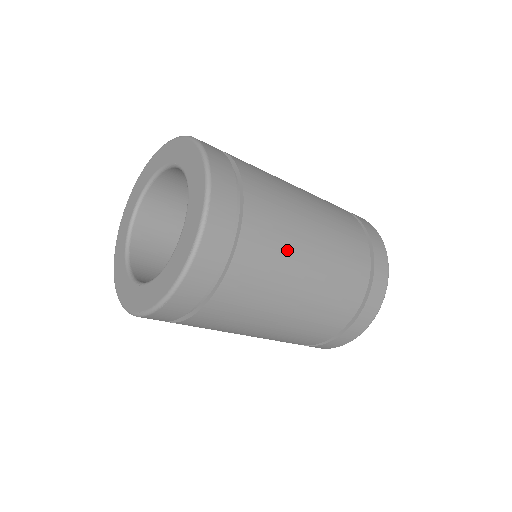
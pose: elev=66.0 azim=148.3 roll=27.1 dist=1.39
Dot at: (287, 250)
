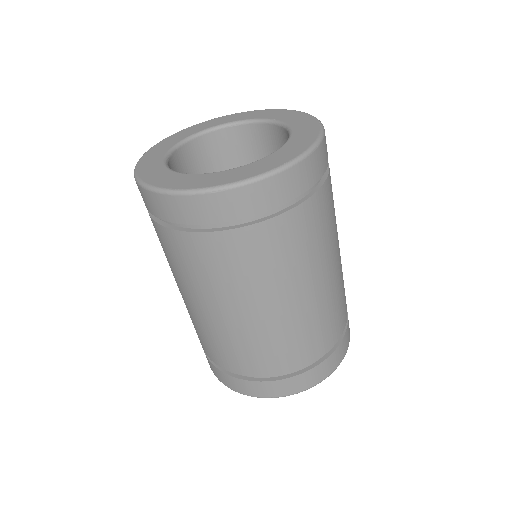
Dot at: (323, 247)
